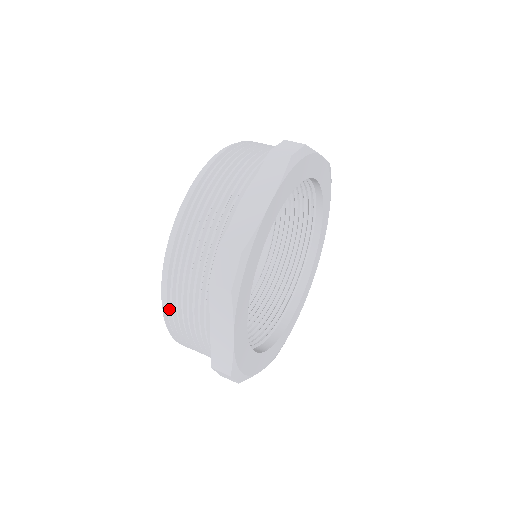
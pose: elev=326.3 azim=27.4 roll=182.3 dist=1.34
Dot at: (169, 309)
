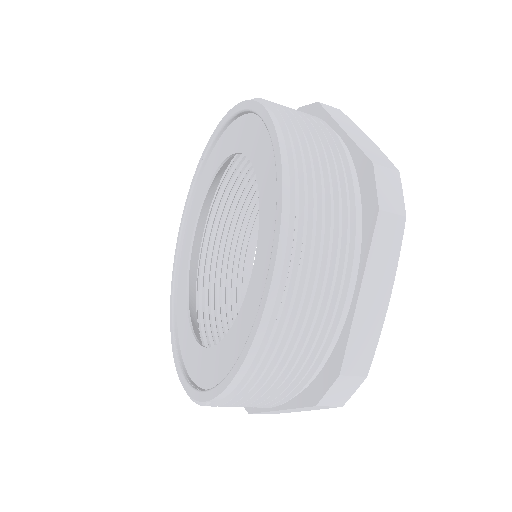
Dot at: (218, 404)
